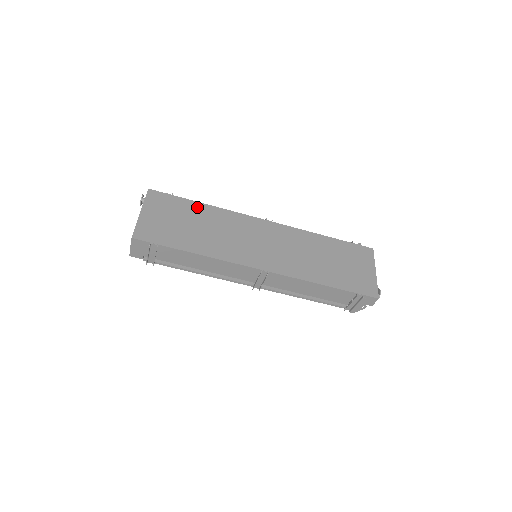
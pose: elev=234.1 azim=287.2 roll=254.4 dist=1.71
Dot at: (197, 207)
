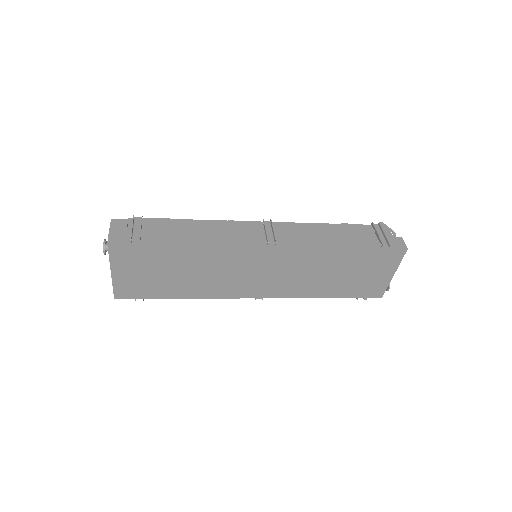
Dot at: (176, 252)
